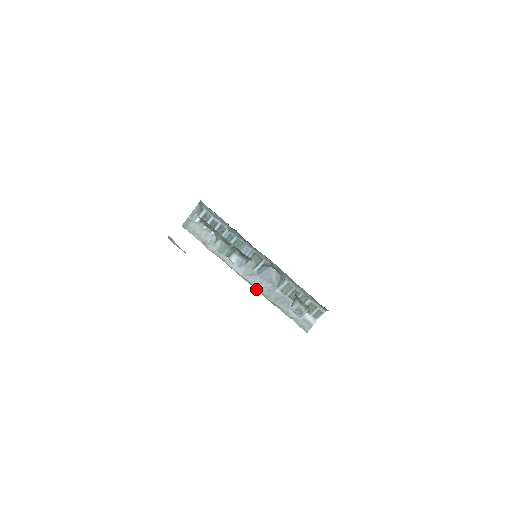
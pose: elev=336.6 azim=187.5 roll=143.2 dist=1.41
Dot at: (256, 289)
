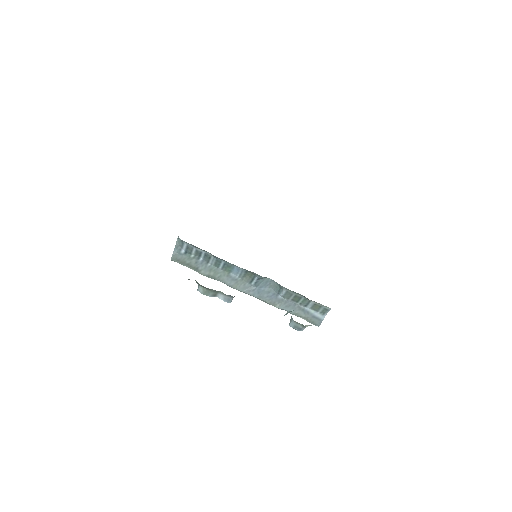
Dot at: (259, 299)
